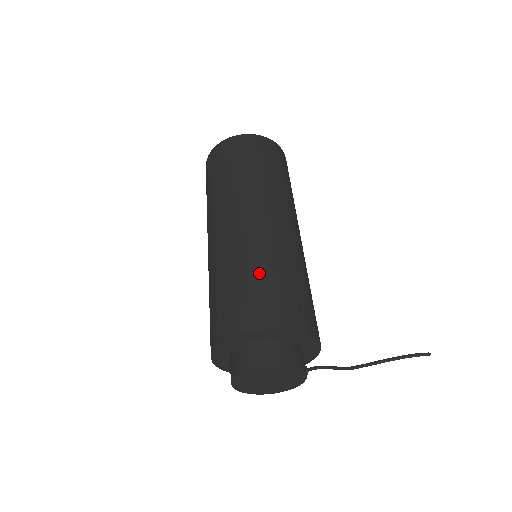
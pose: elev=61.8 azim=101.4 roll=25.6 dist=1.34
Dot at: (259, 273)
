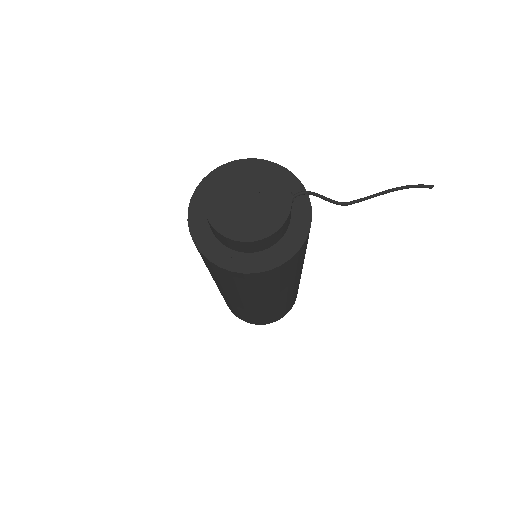
Dot at: occluded
